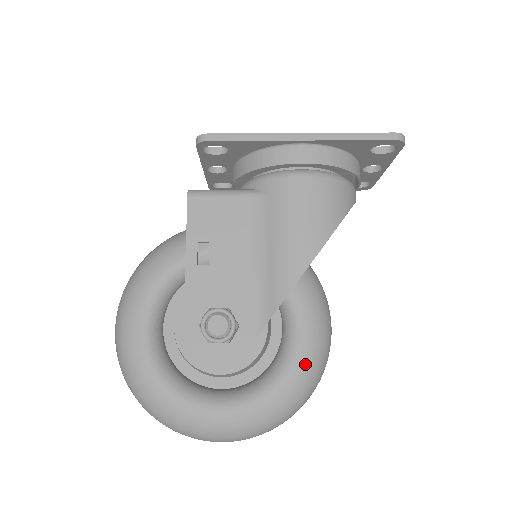
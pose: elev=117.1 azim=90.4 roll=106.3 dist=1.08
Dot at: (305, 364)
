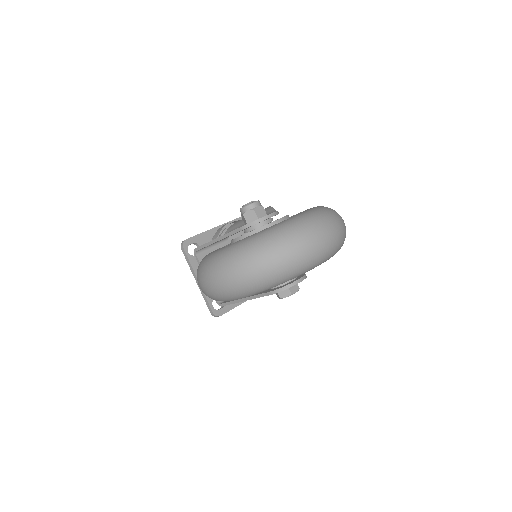
Dot at: occluded
